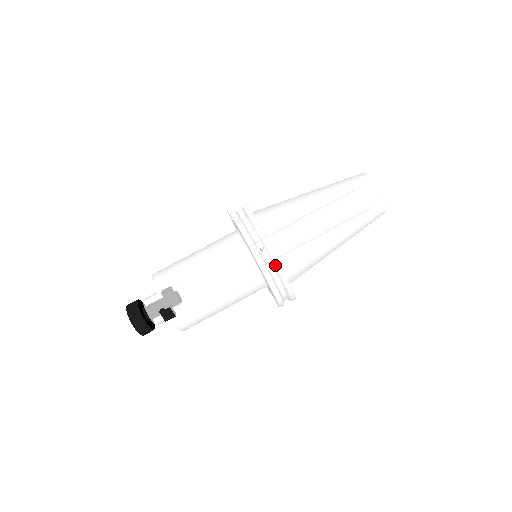
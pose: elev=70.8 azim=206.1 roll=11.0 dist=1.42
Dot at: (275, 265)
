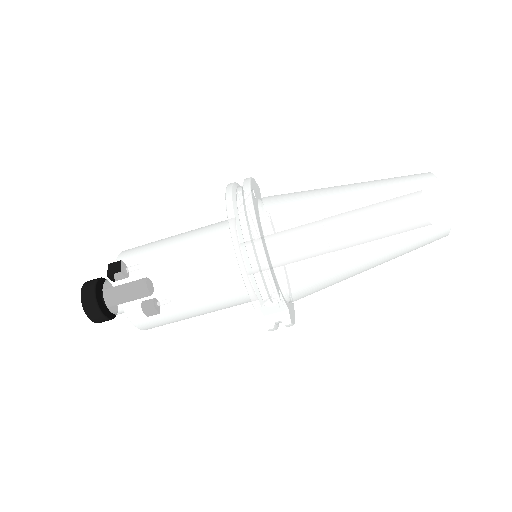
Dot at: (244, 200)
